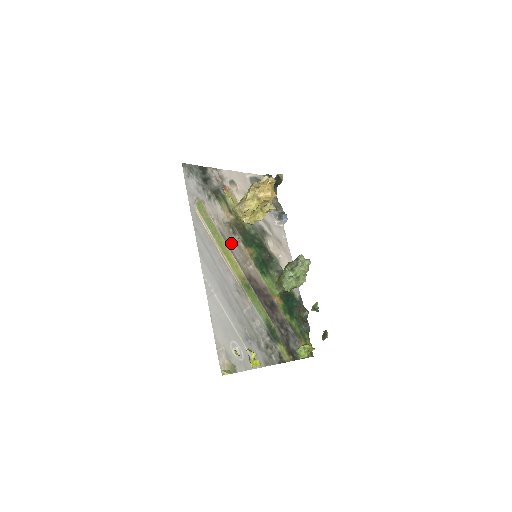
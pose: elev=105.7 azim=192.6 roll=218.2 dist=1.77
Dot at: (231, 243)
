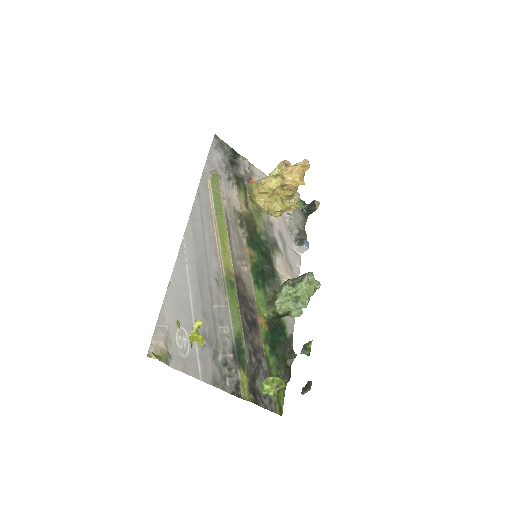
Dot at: (233, 232)
